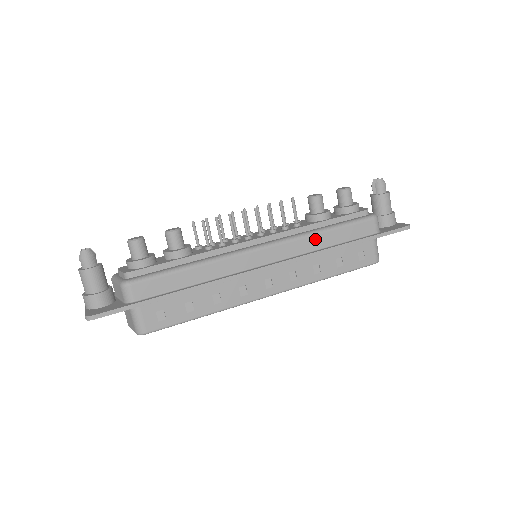
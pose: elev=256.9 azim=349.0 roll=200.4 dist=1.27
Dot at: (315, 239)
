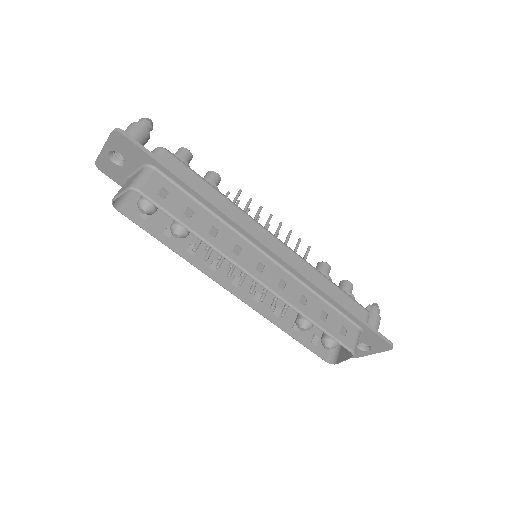
Dot at: (317, 275)
